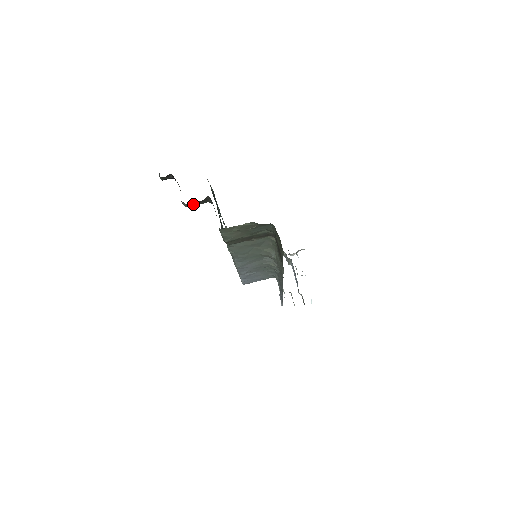
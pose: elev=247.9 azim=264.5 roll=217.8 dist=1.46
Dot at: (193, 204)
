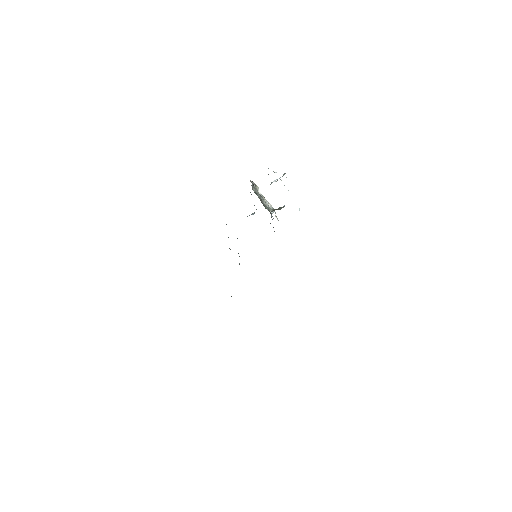
Dot at: occluded
